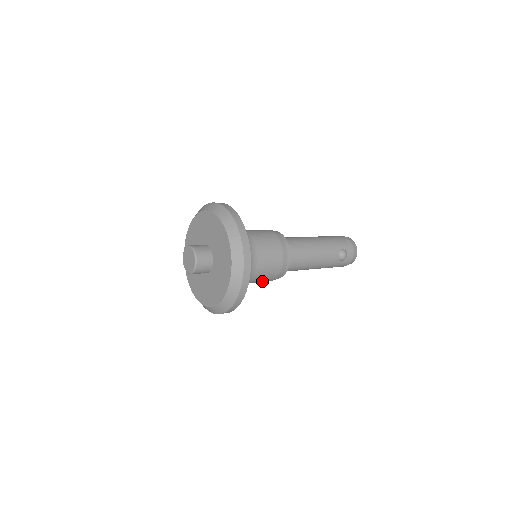
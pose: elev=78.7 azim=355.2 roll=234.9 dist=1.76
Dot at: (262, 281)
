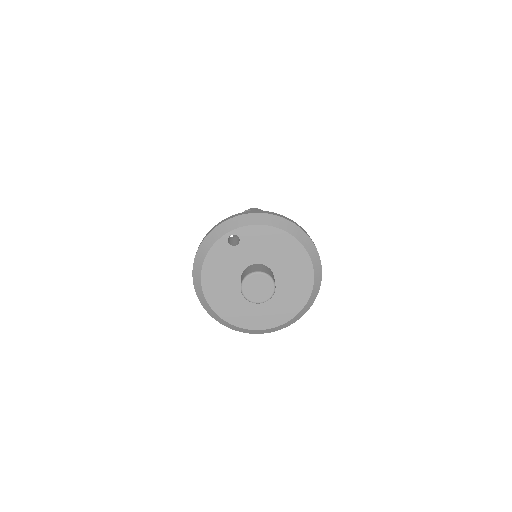
Dot at: occluded
